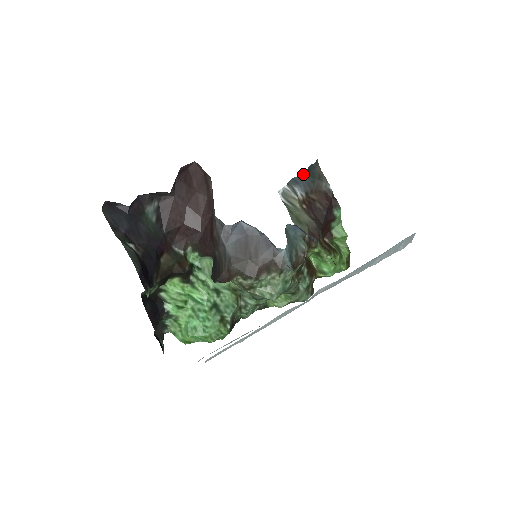
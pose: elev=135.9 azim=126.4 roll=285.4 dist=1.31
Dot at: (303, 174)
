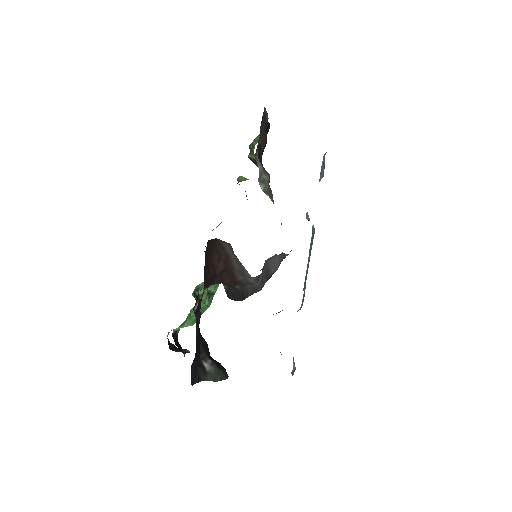
Dot at: (260, 133)
